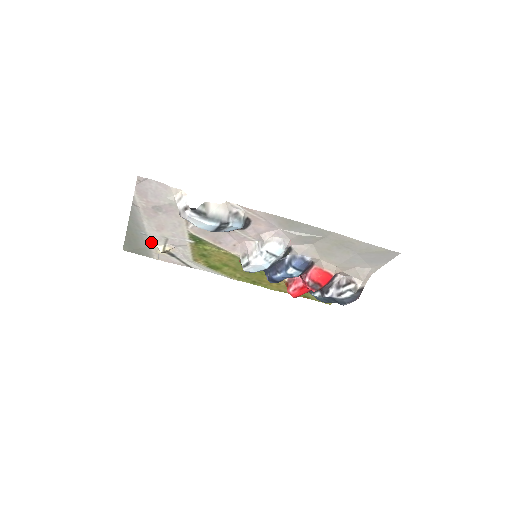
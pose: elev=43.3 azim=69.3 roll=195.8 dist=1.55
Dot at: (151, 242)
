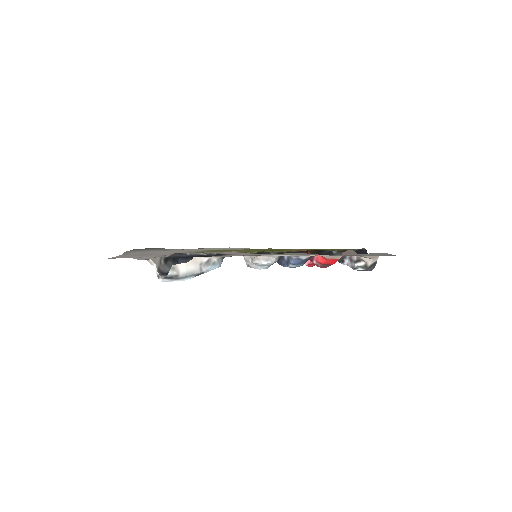
Dot at: (164, 250)
